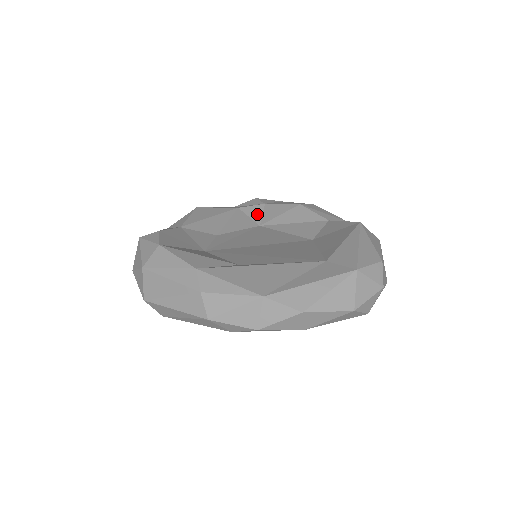
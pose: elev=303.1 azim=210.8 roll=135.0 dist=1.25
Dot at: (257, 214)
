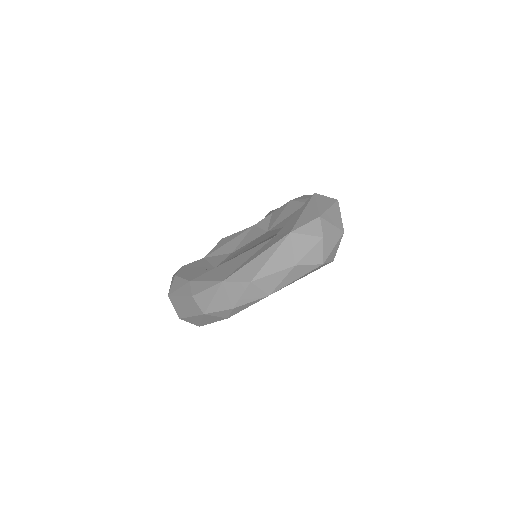
Dot at: (266, 224)
